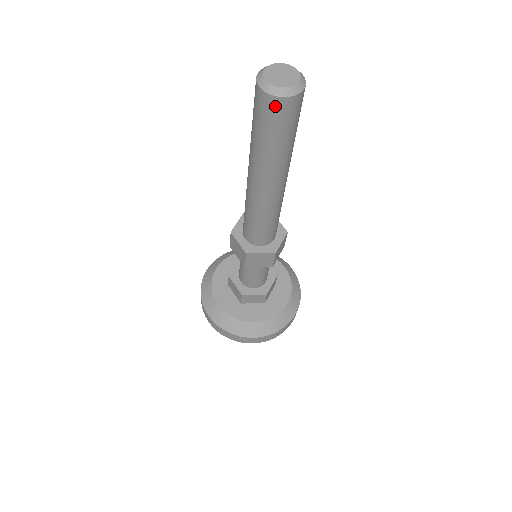
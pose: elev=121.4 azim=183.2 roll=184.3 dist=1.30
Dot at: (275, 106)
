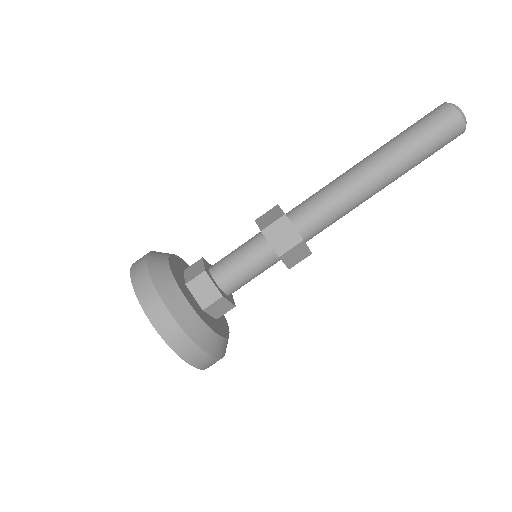
Dot at: (449, 114)
